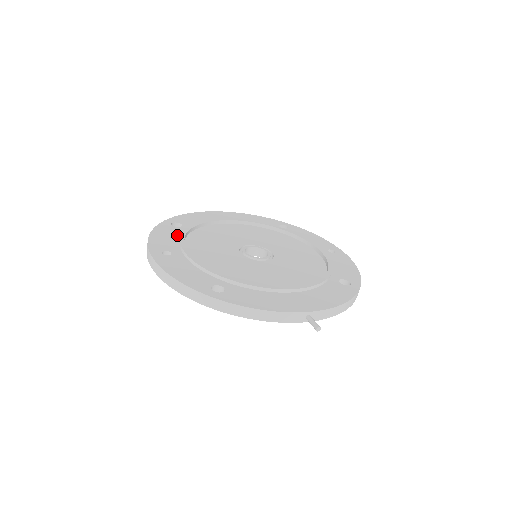
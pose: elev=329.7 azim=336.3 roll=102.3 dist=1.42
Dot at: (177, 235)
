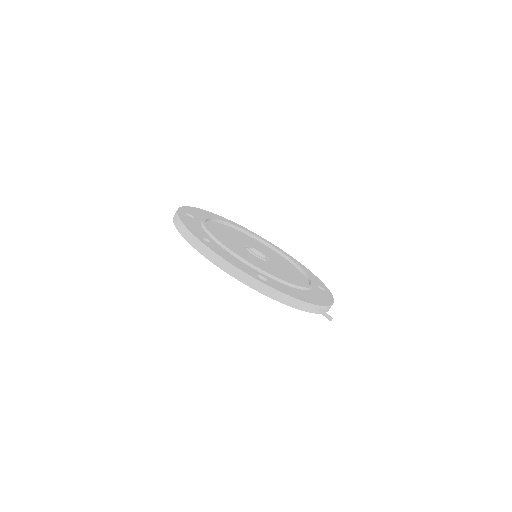
Dot at: (199, 225)
